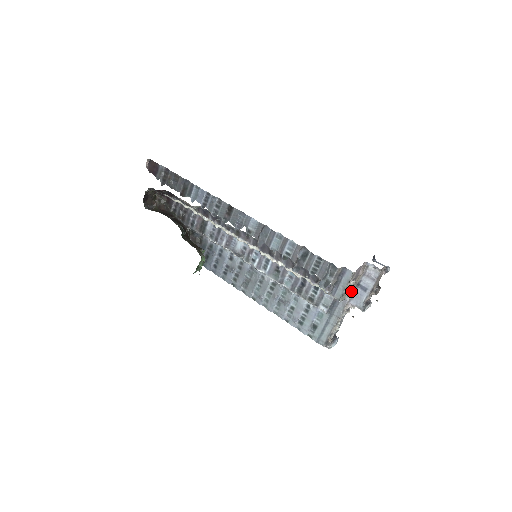
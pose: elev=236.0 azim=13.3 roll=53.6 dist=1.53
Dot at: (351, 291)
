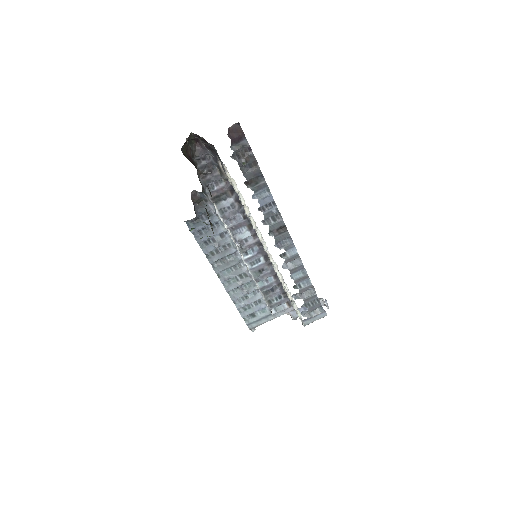
Dot at: occluded
